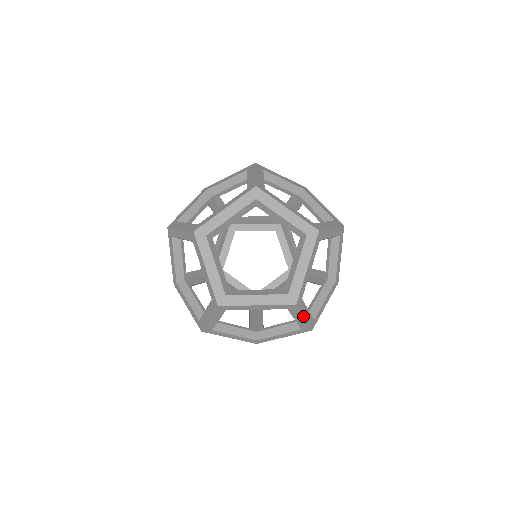
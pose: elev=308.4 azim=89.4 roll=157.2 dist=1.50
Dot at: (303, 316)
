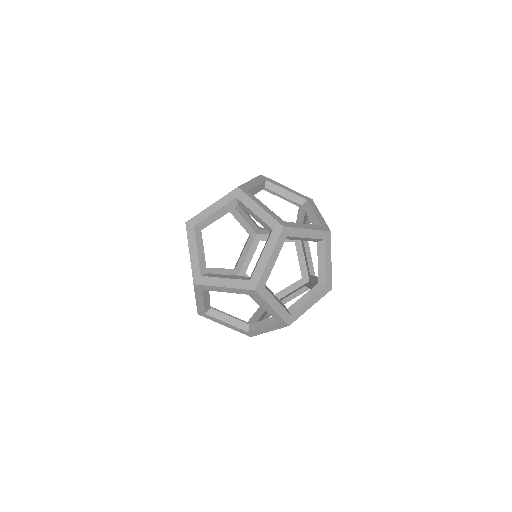
Dot at: (270, 306)
